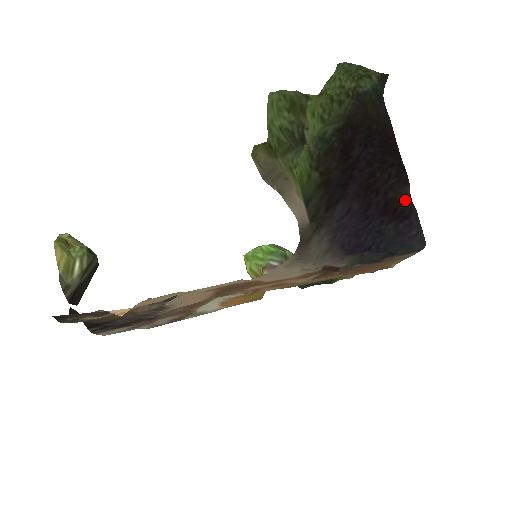
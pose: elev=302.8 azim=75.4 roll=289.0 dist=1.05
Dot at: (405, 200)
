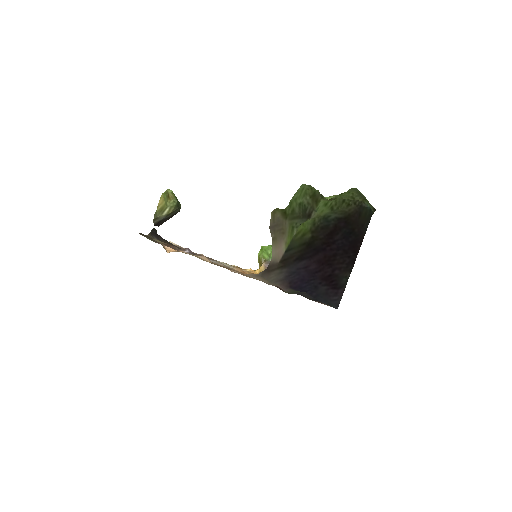
Dot at: (343, 279)
